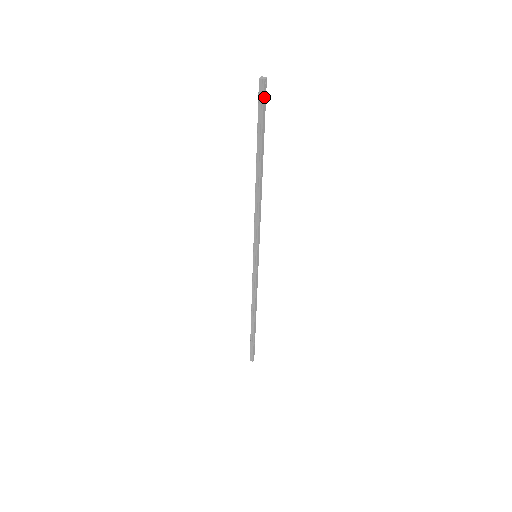
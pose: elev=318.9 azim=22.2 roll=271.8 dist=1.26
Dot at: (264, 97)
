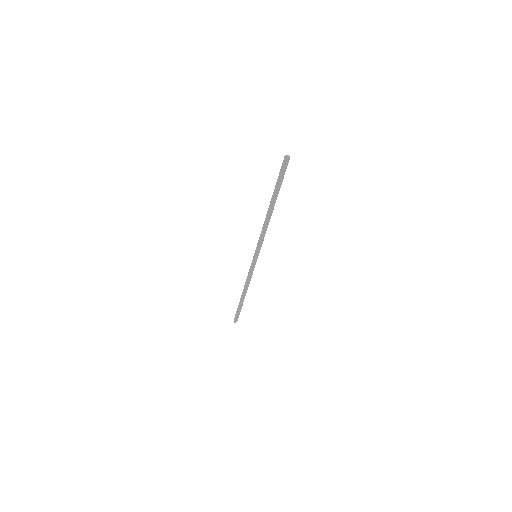
Dot at: (285, 167)
